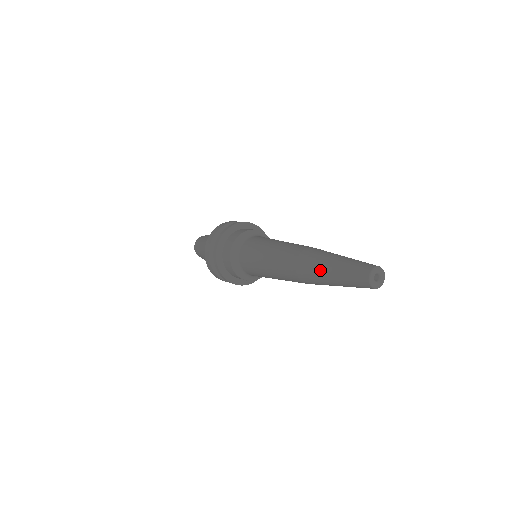
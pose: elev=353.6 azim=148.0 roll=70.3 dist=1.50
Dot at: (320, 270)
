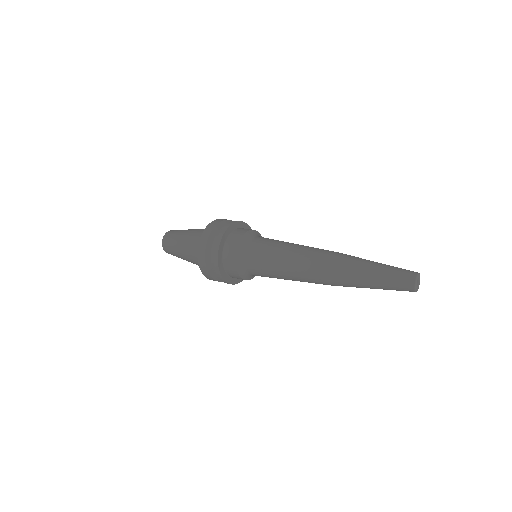
Dot at: (358, 275)
